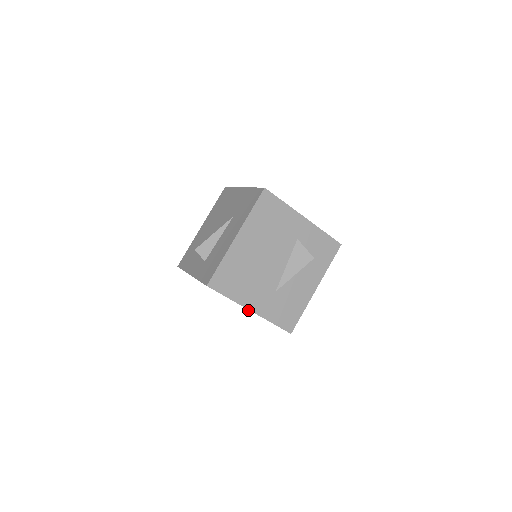
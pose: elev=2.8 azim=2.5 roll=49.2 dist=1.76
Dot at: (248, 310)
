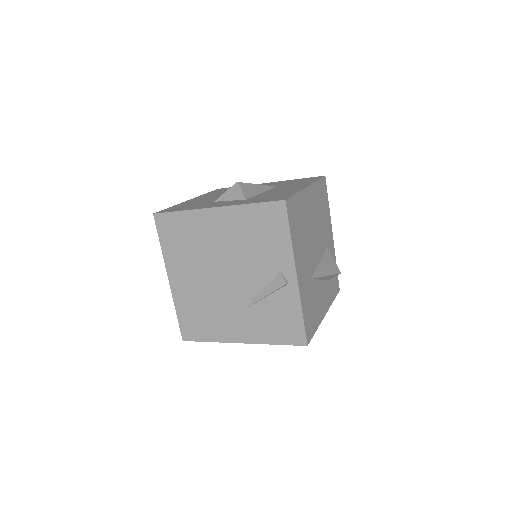
Dot at: (285, 278)
